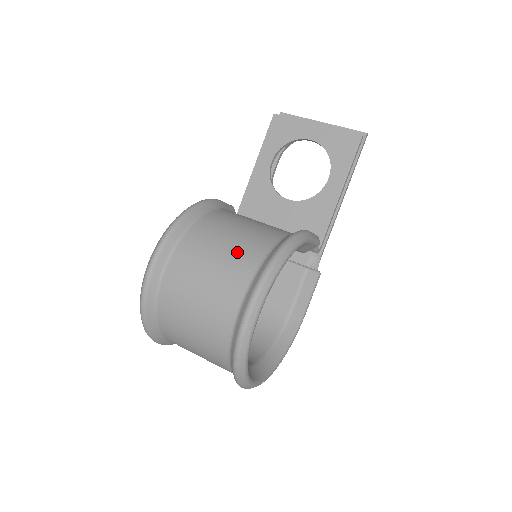
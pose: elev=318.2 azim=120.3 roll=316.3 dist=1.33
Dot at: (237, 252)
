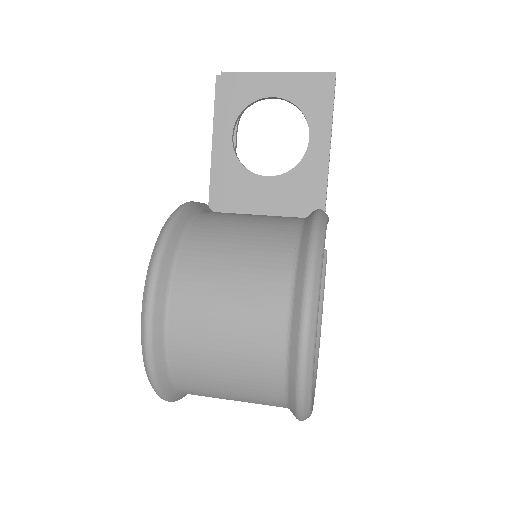
Dot at: (256, 265)
